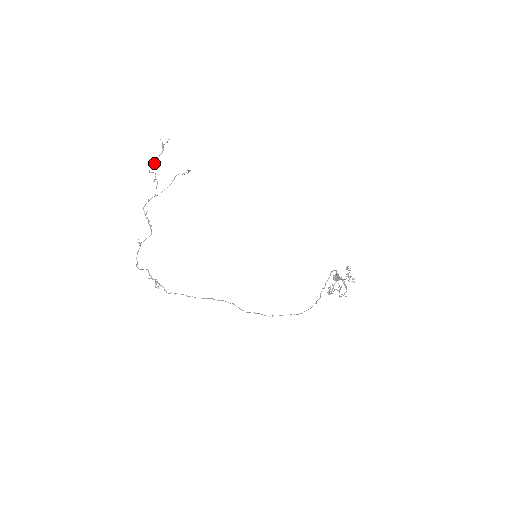
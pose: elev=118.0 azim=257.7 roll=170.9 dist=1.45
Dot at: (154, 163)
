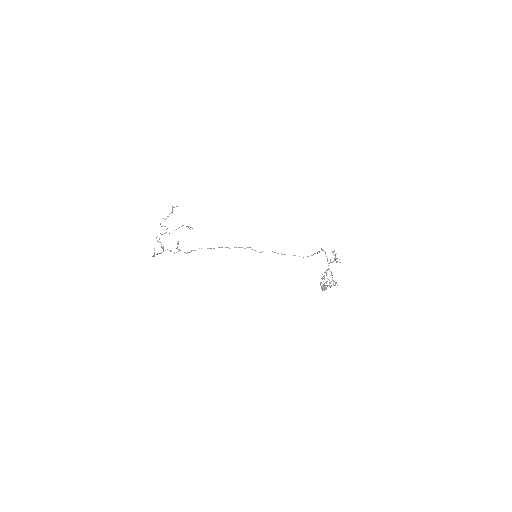
Dot at: occluded
